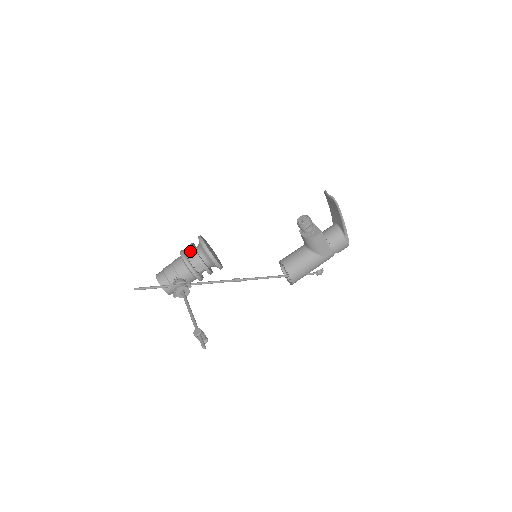
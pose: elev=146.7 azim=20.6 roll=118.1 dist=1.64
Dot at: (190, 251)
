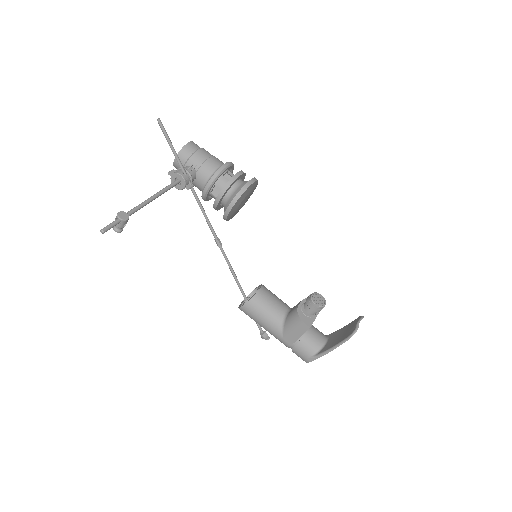
Dot at: occluded
